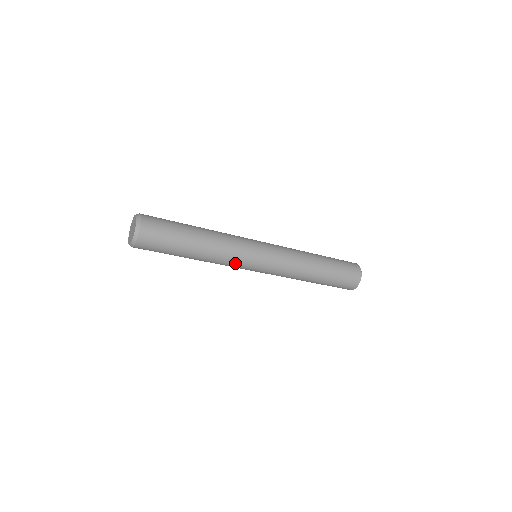
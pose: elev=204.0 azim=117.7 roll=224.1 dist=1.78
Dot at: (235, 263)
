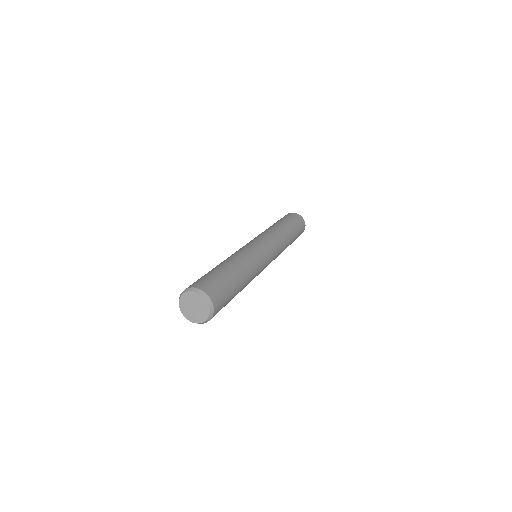
Dot at: occluded
